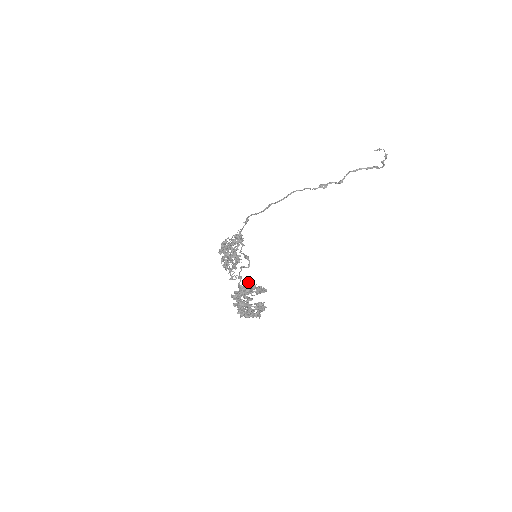
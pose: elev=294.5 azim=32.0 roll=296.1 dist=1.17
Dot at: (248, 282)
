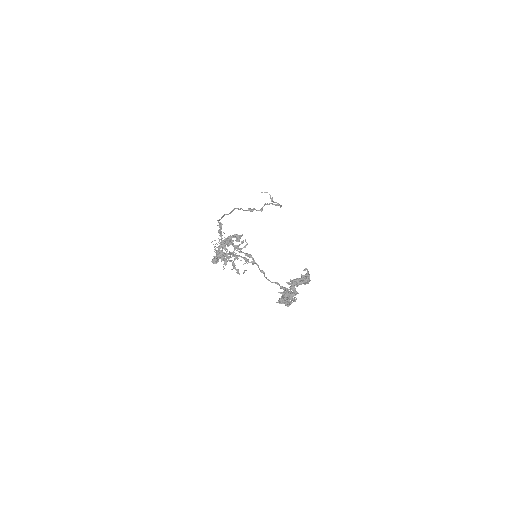
Dot at: occluded
